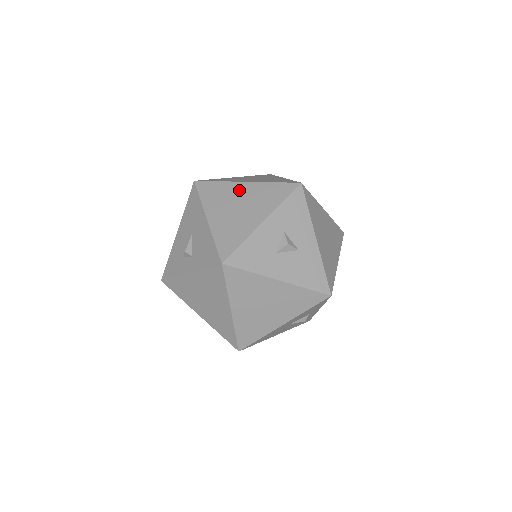
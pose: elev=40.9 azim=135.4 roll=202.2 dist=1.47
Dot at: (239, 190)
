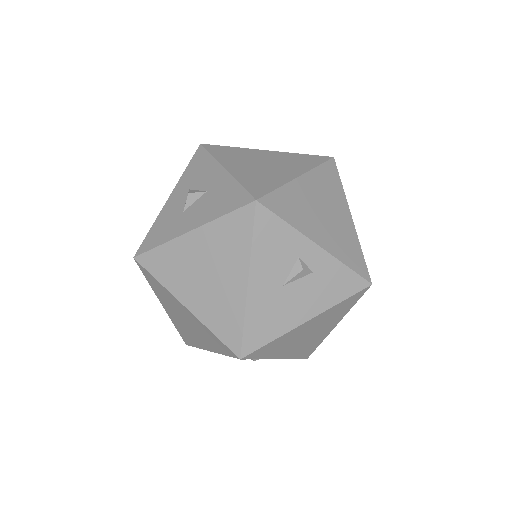
Dot at: occluded
